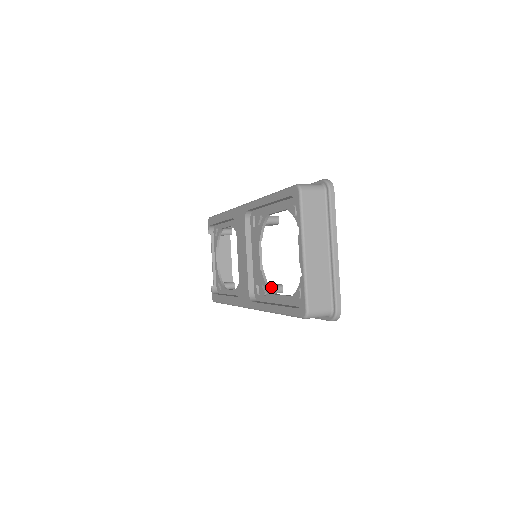
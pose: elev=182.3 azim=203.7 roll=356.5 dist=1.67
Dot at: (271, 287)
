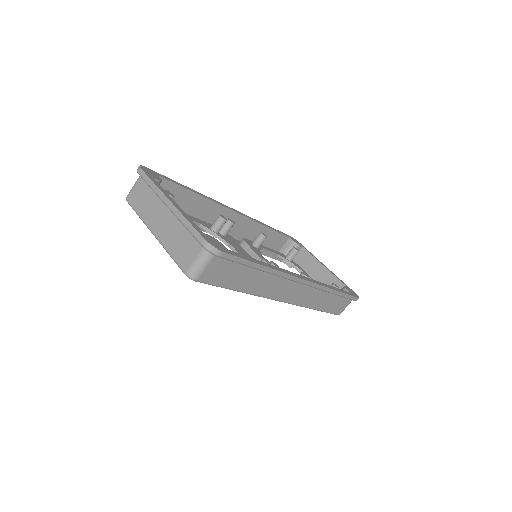
Dot at: occluded
